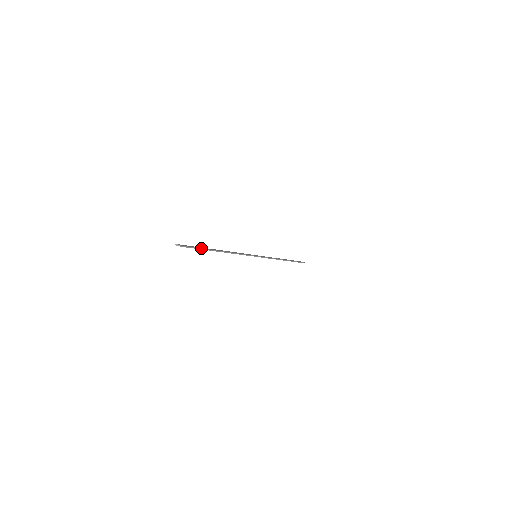
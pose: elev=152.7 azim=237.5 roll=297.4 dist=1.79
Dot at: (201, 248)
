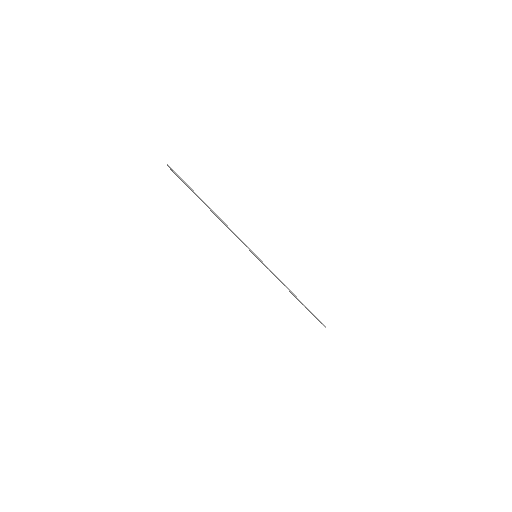
Dot at: occluded
